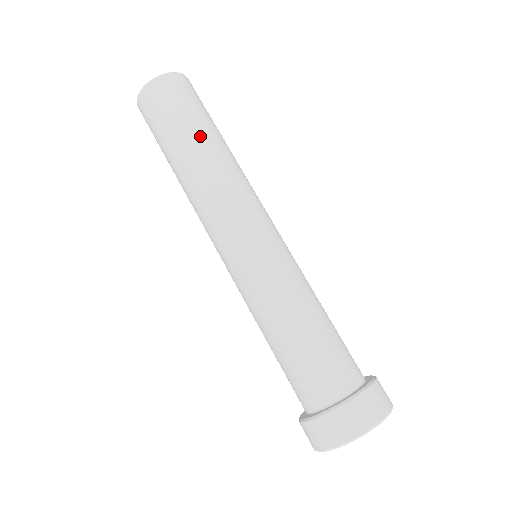
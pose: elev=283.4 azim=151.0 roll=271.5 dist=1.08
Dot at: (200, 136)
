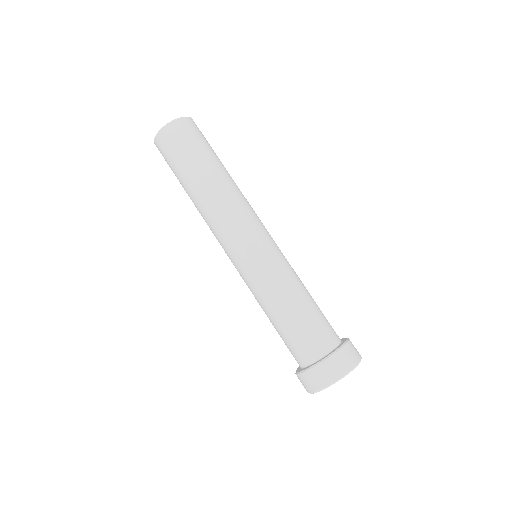
Dot at: (210, 167)
